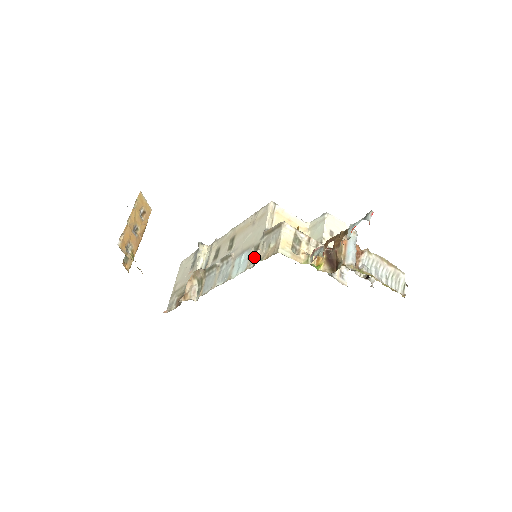
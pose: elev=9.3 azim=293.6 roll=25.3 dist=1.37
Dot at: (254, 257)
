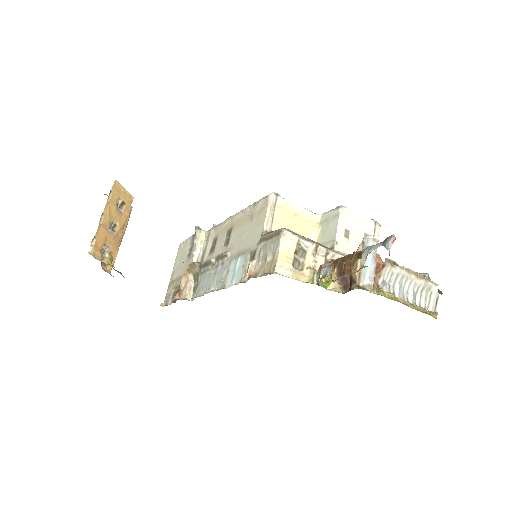
Dot at: (248, 270)
